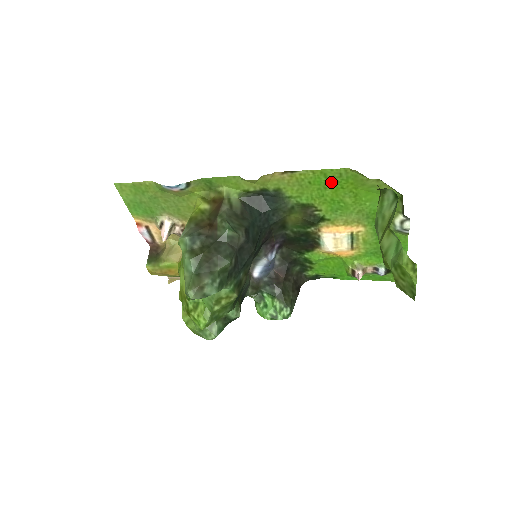
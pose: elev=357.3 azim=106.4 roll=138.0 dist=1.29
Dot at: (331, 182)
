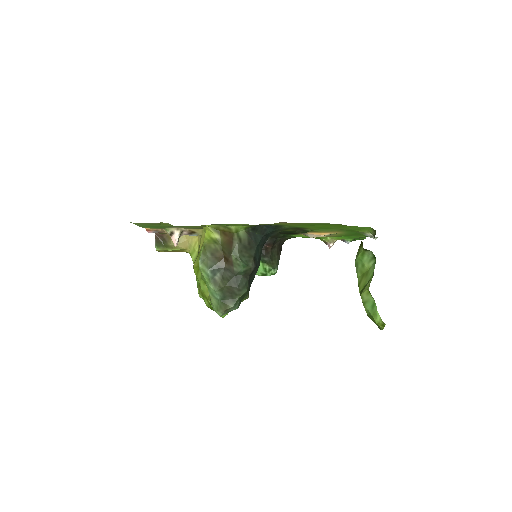
Dot at: occluded
